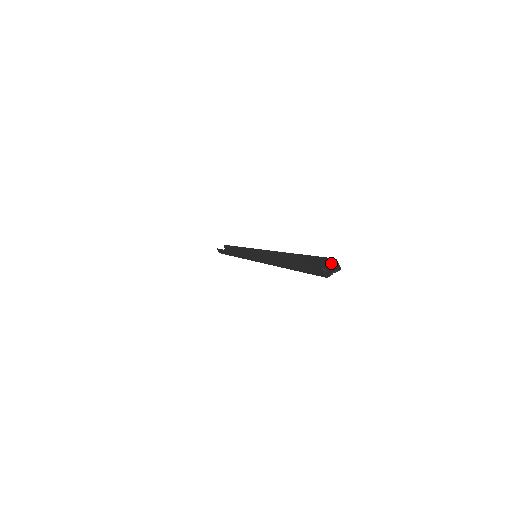
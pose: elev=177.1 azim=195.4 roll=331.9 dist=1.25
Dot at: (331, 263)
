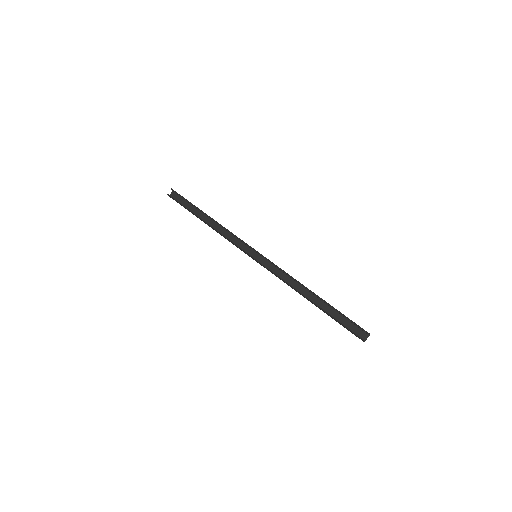
Dot at: (364, 332)
